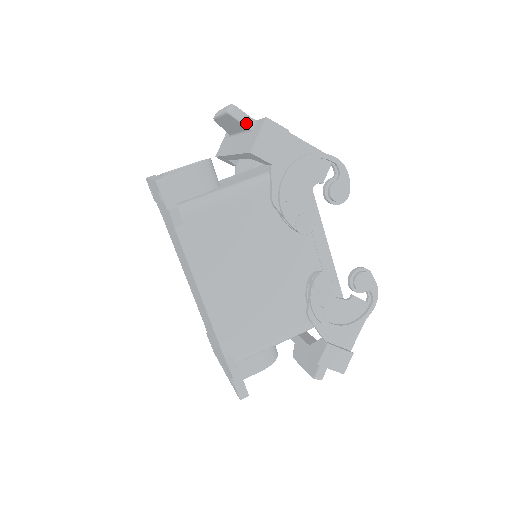
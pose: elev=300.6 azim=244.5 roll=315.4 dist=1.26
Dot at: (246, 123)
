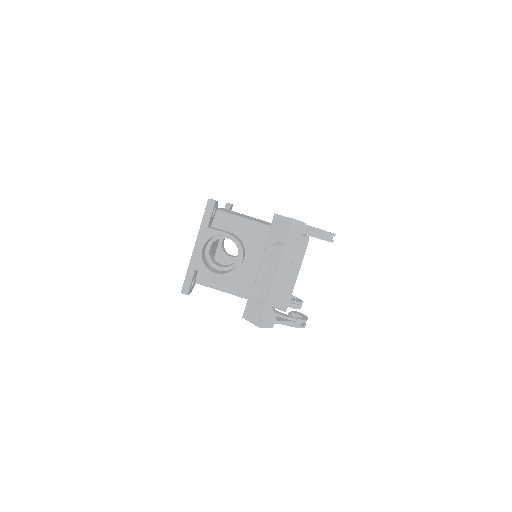
Dot at: occluded
